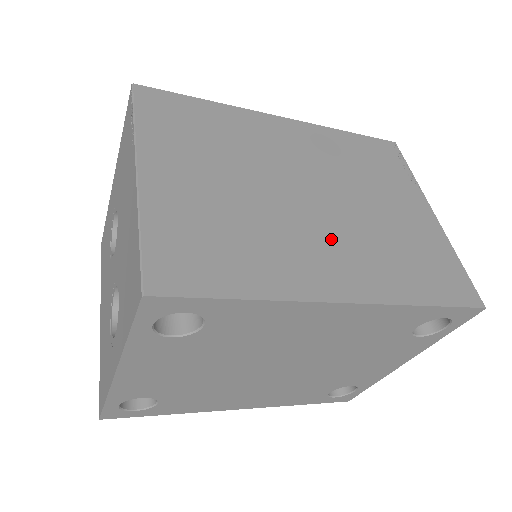
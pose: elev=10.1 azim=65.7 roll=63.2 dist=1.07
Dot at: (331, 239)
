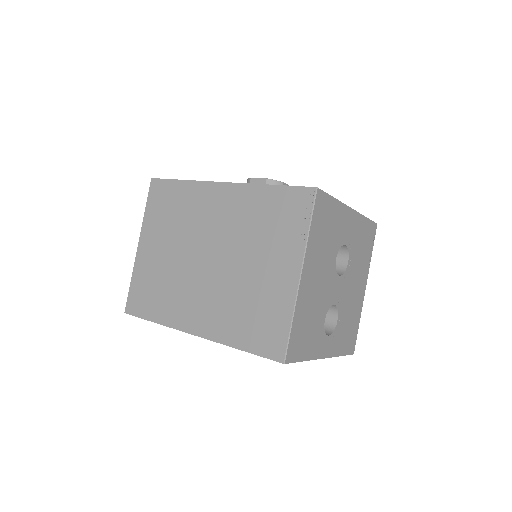
Dot at: (205, 293)
